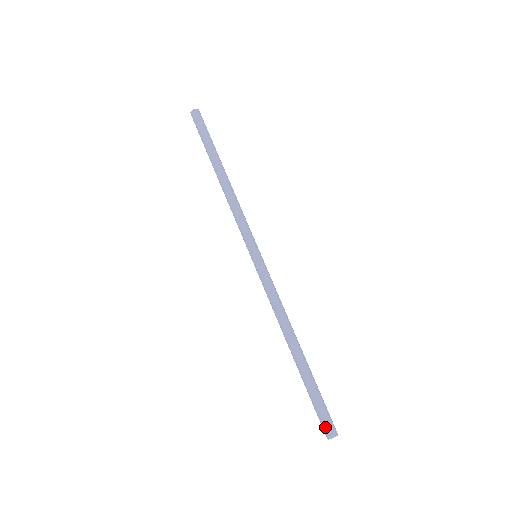
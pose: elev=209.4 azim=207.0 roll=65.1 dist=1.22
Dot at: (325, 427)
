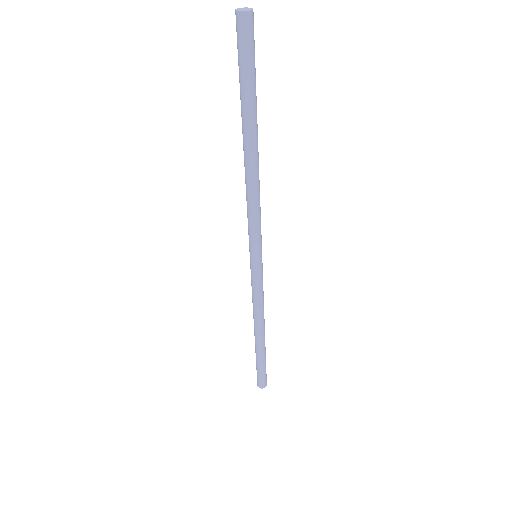
Dot at: (264, 383)
